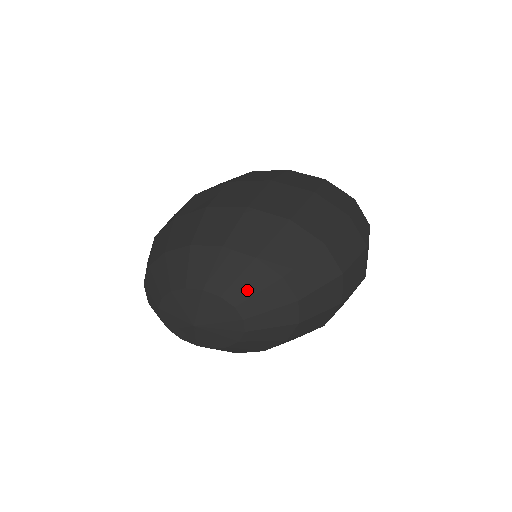
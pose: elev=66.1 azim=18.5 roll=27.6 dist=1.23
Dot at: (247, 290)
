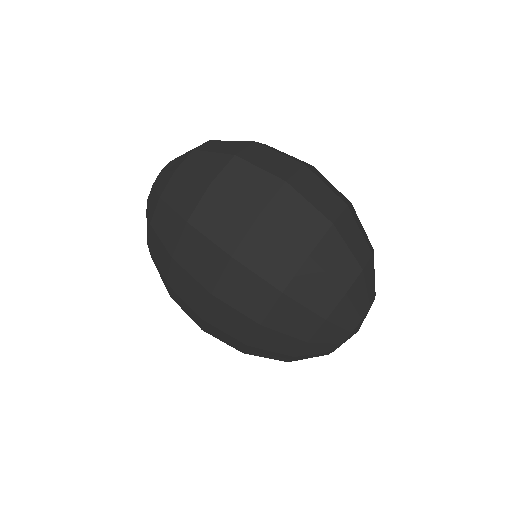
Dot at: occluded
